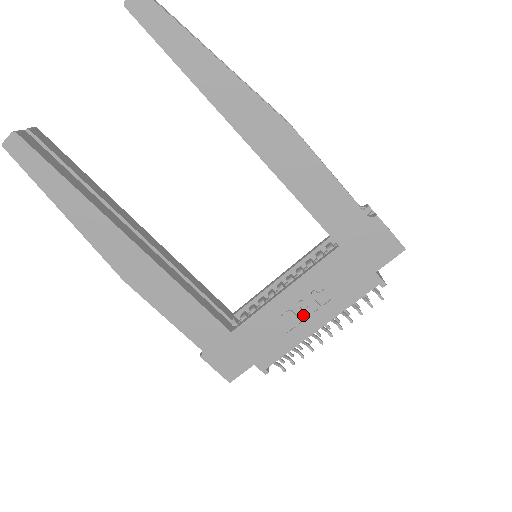
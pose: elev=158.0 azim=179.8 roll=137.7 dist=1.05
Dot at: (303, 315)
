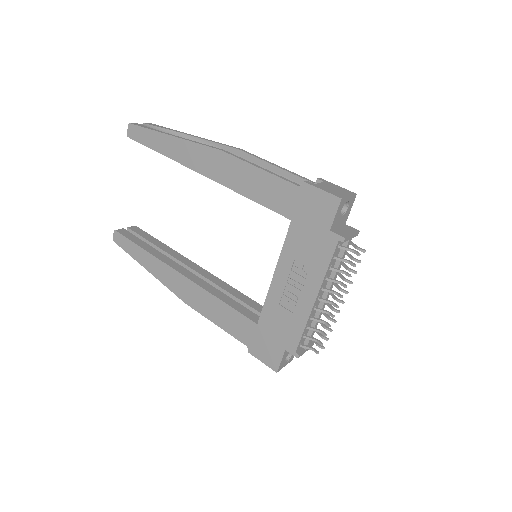
Dot at: (298, 292)
